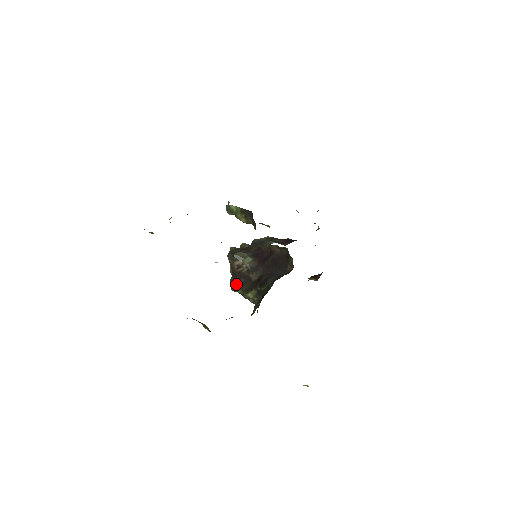
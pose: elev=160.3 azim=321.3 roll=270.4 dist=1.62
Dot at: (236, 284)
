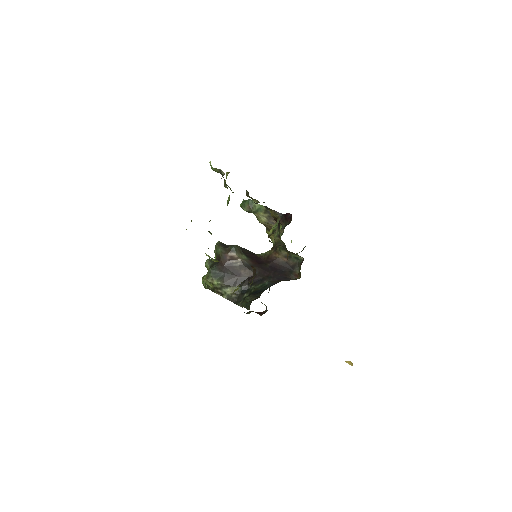
Dot at: (218, 274)
